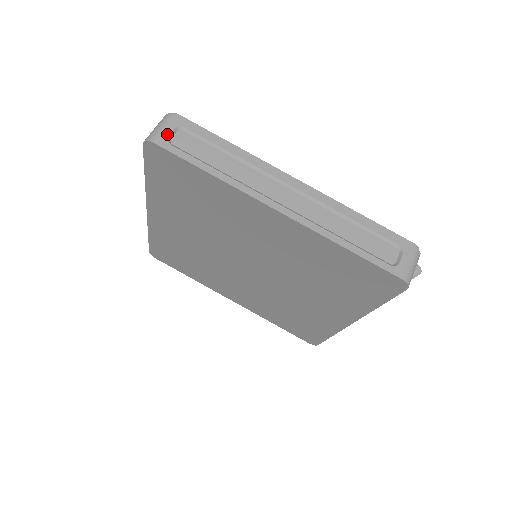
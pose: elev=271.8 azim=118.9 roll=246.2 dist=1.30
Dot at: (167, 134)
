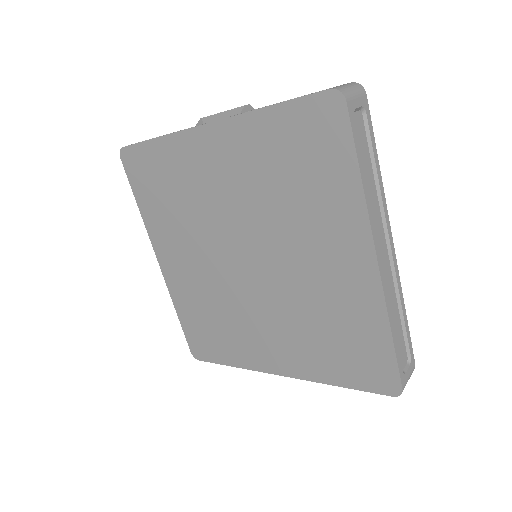
Dot at: (356, 105)
